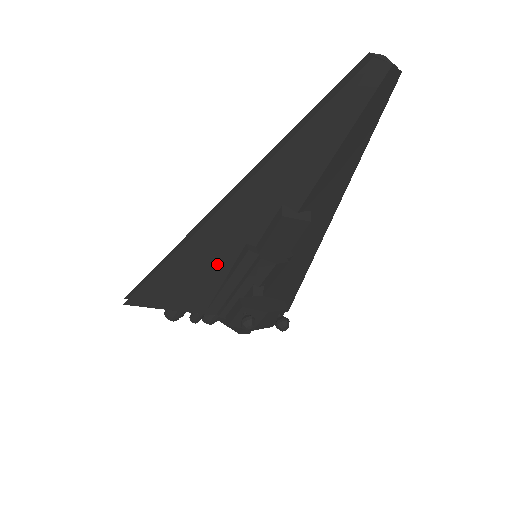
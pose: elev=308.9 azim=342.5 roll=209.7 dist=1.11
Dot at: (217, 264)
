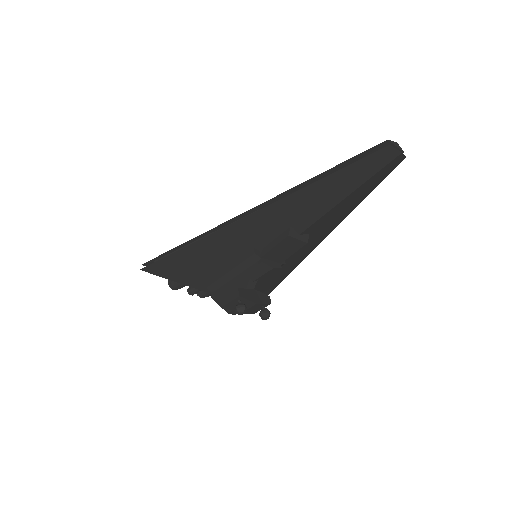
Dot at: (226, 257)
